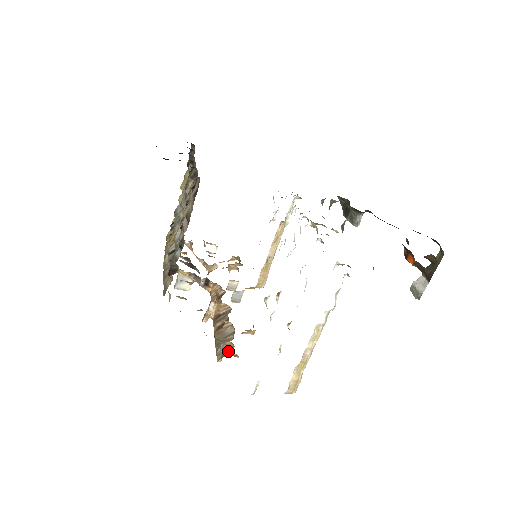
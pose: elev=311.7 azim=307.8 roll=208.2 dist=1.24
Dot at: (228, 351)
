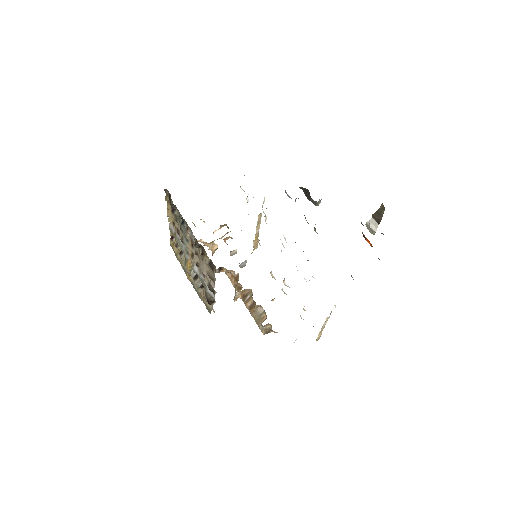
Dot at: (268, 328)
